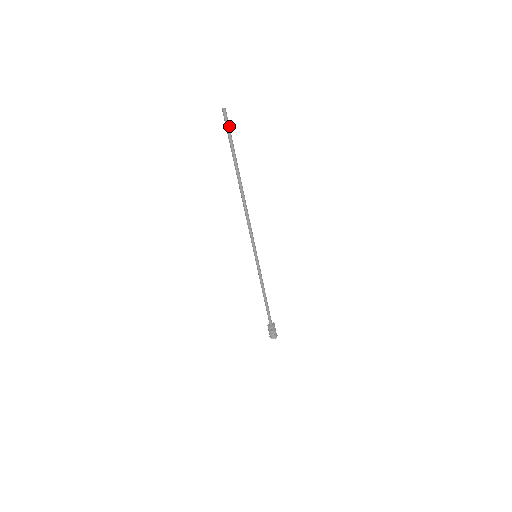
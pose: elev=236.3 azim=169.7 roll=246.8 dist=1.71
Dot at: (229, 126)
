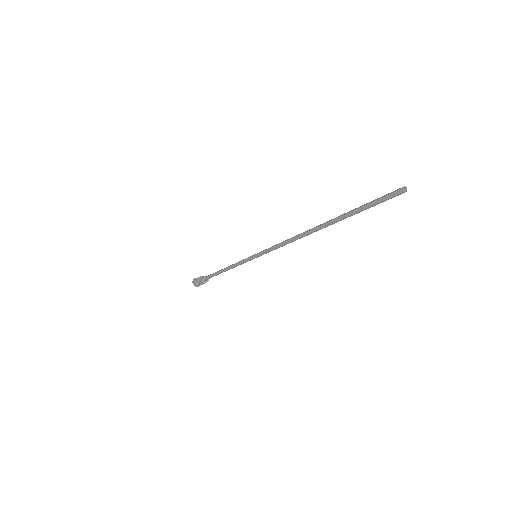
Dot at: (385, 198)
